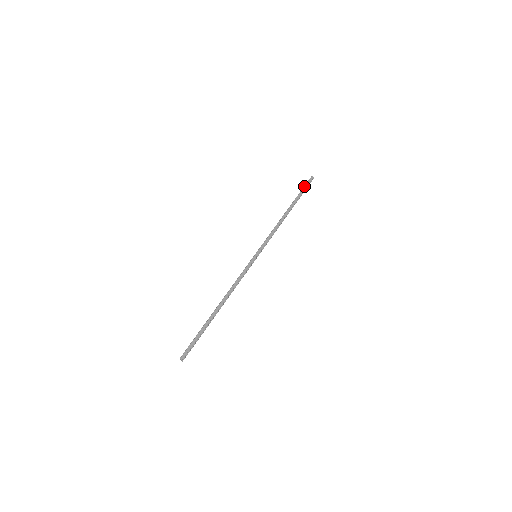
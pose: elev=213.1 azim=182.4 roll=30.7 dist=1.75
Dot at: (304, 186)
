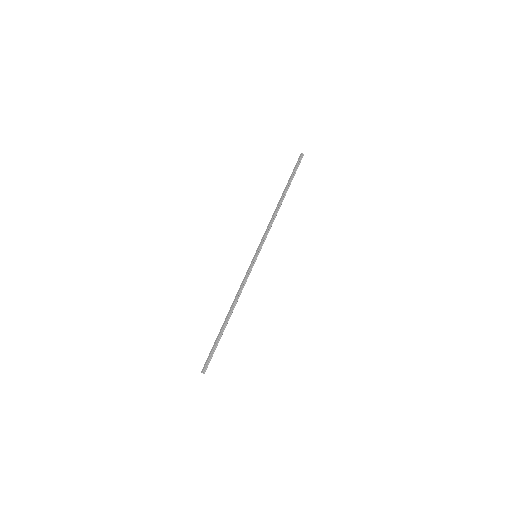
Dot at: (294, 168)
